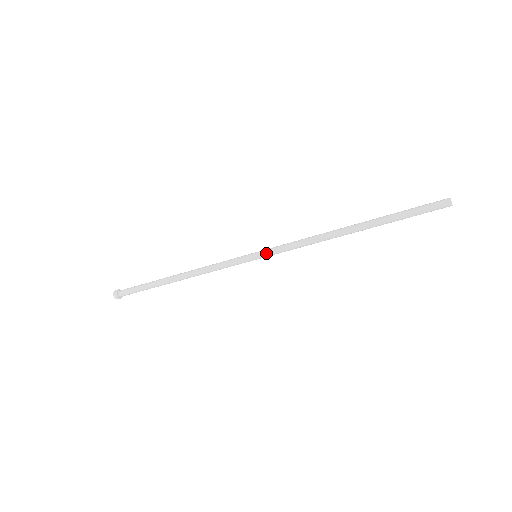
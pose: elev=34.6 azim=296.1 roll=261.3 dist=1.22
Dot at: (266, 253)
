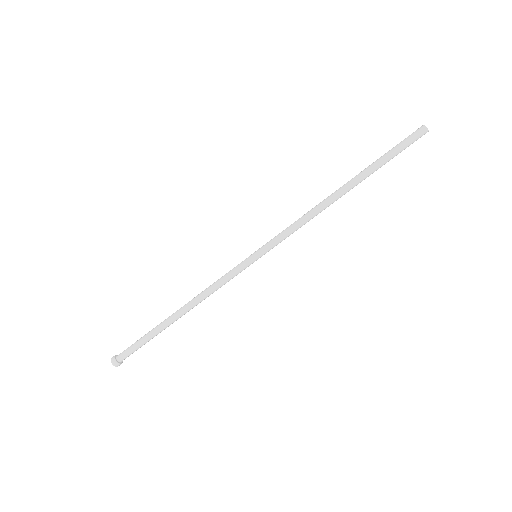
Dot at: (266, 249)
